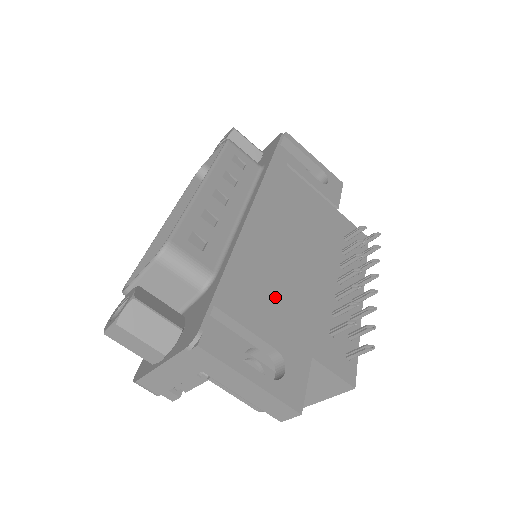
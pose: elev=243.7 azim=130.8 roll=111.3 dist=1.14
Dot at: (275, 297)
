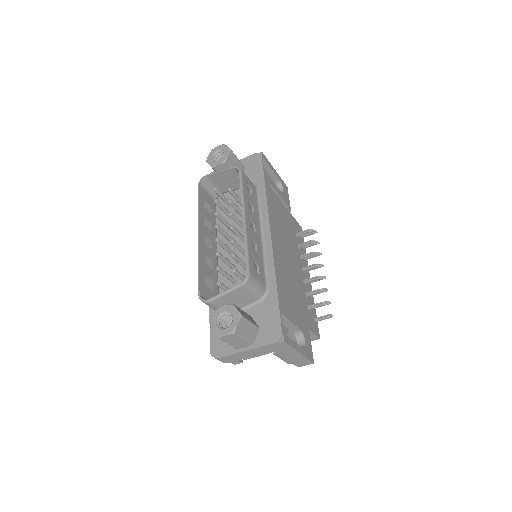
Dot at: (291, 295)
